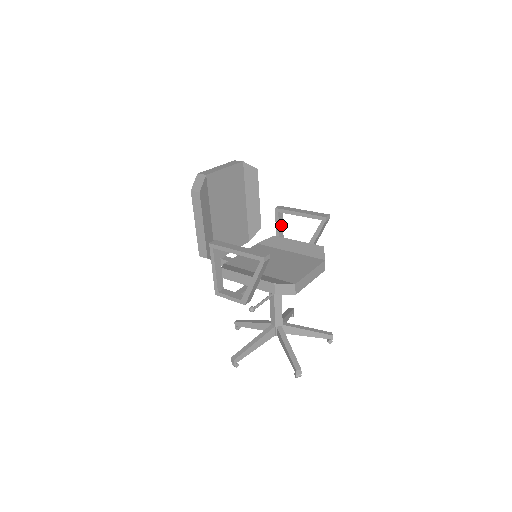
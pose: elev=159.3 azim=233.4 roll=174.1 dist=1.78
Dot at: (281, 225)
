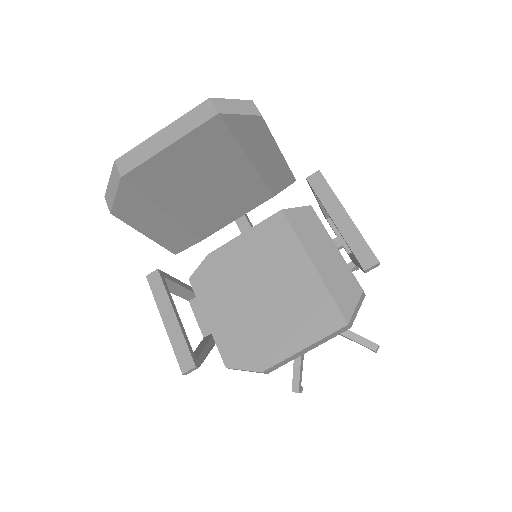
Dot at: occluded
